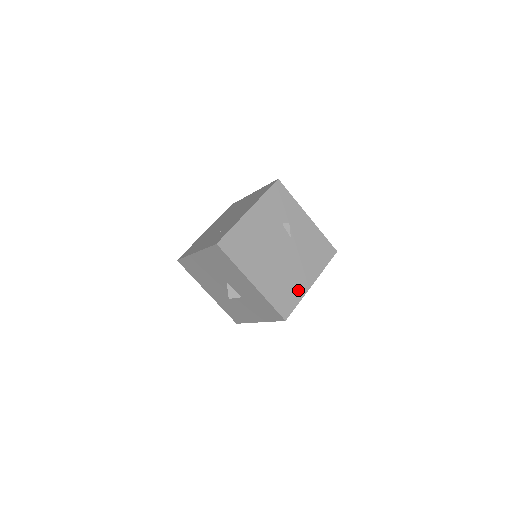
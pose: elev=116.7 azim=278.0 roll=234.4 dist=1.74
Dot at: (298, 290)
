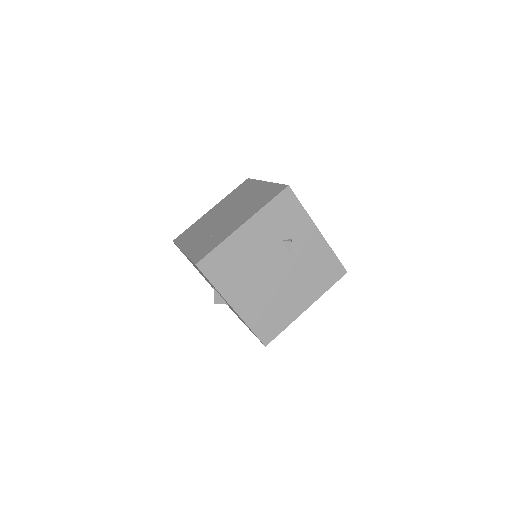
Dot at: (287, 315)
